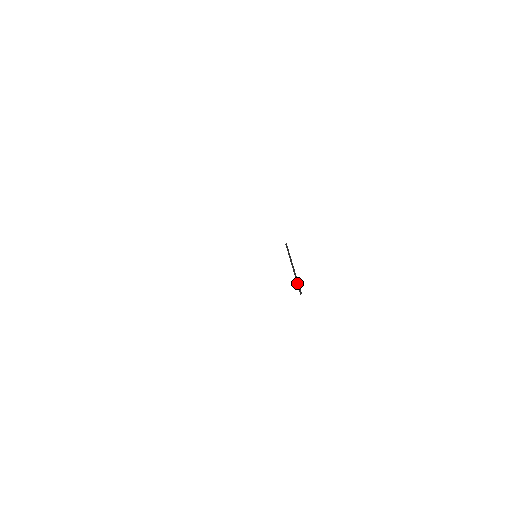
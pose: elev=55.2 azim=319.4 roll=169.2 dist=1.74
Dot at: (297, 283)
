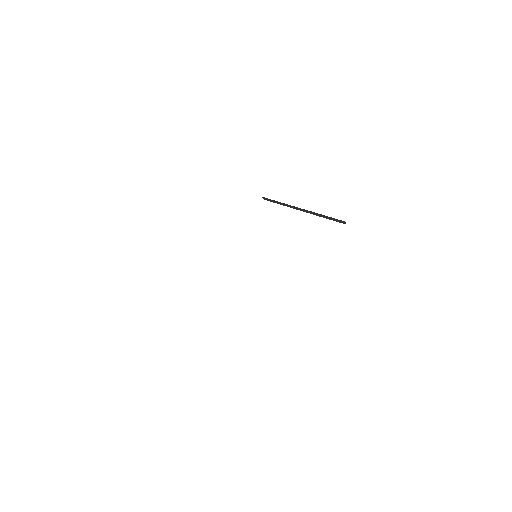
Dot at: (326, 218)
